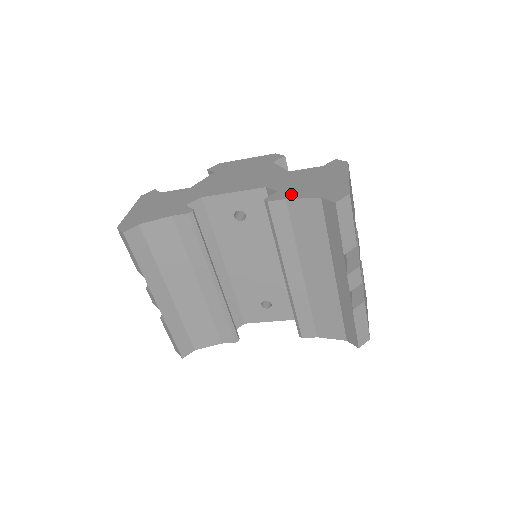
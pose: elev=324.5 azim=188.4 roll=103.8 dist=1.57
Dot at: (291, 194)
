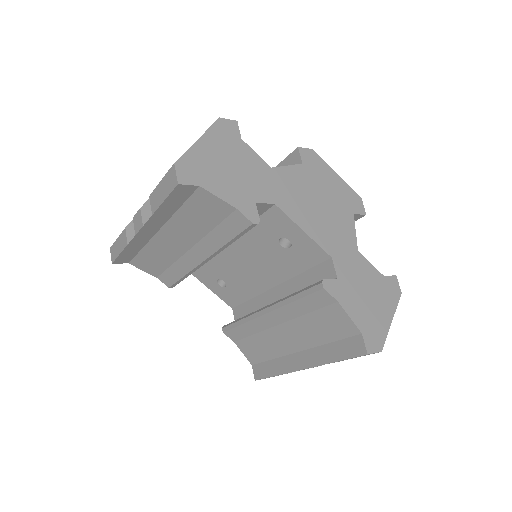
Dot at: (345, 298)
